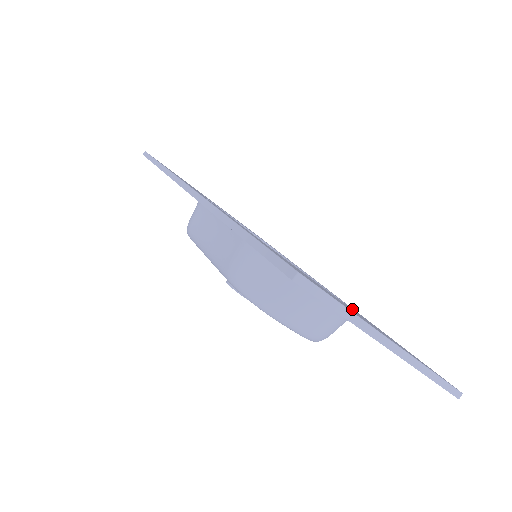
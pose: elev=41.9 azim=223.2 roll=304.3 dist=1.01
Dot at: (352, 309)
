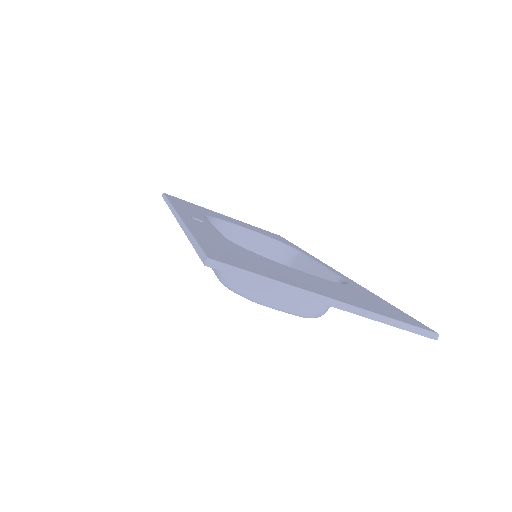
Dot at: (328, 281)
